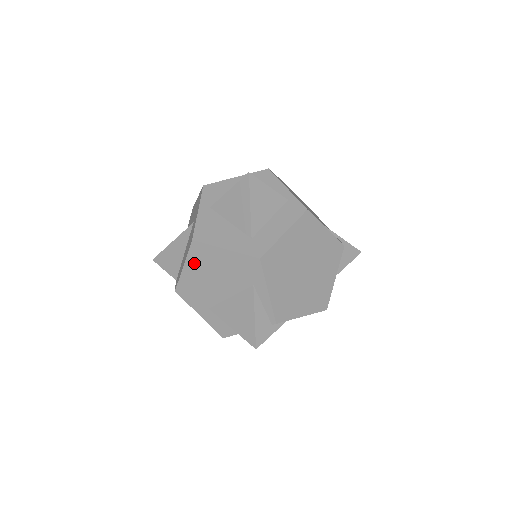
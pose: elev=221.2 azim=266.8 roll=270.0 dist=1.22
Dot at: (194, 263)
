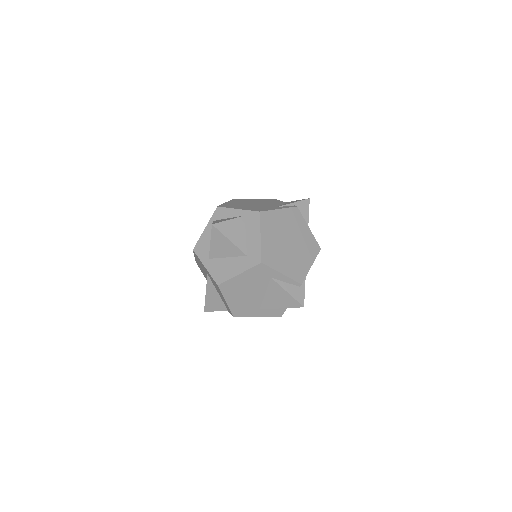
Dot at: (230, 295)
